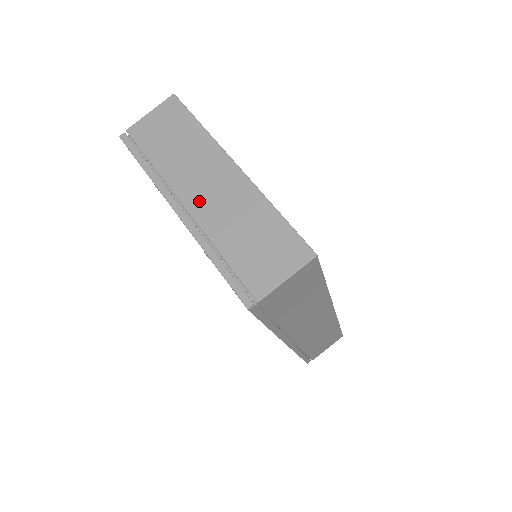
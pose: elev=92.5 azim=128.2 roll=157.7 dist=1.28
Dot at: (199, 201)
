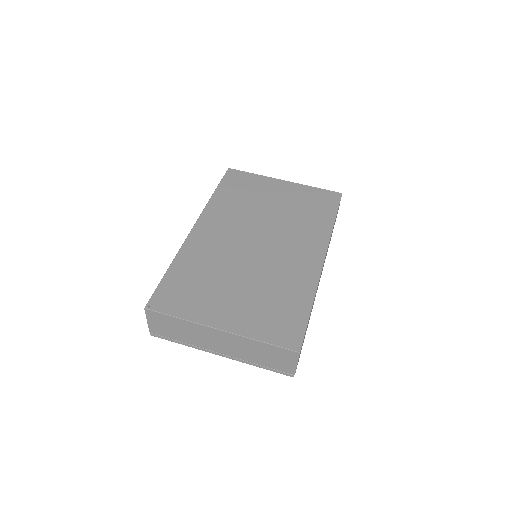
Dot at: (224, 349)
